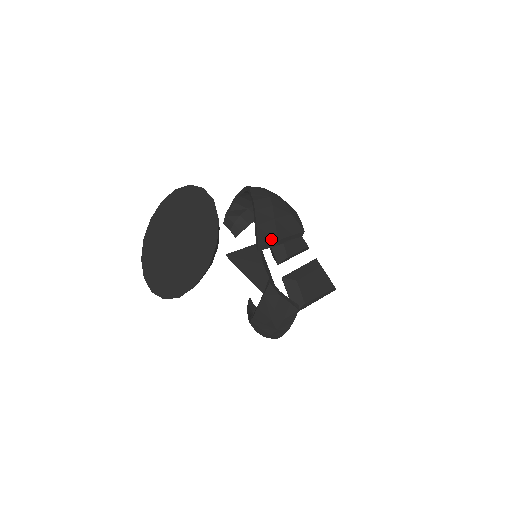
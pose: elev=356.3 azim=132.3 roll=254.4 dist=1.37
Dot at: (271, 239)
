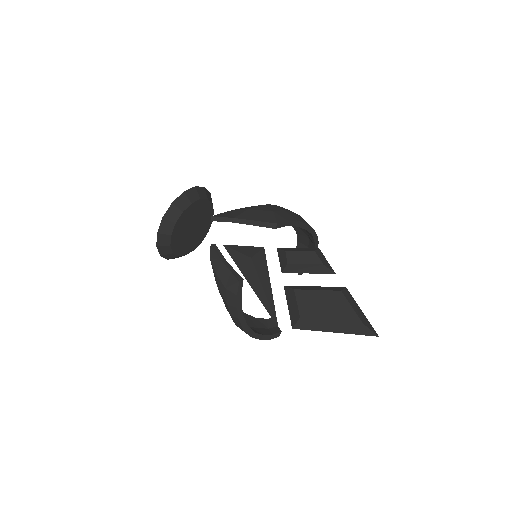
Dot at: (229, 216)
